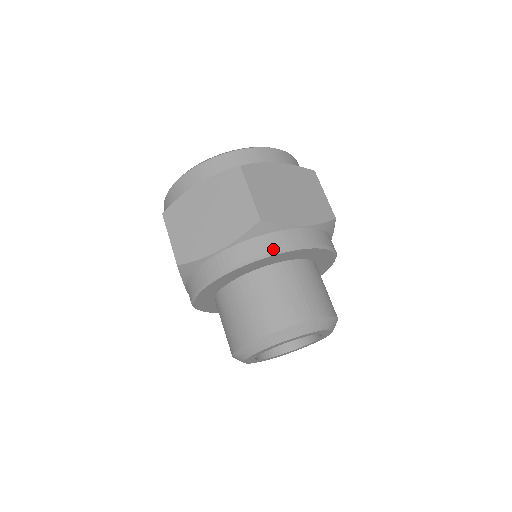
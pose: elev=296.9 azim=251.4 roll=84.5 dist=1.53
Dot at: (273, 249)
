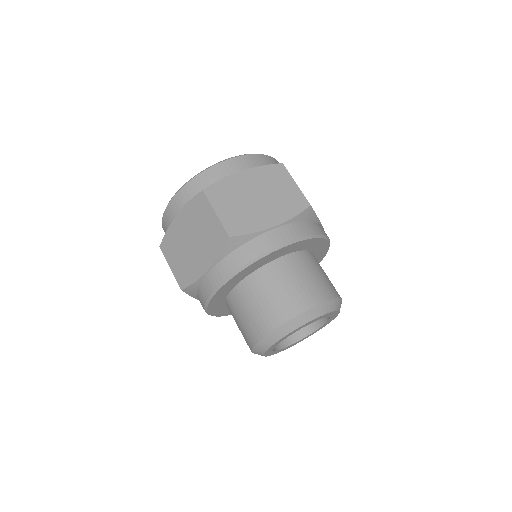
Dot at: (316, 232)
